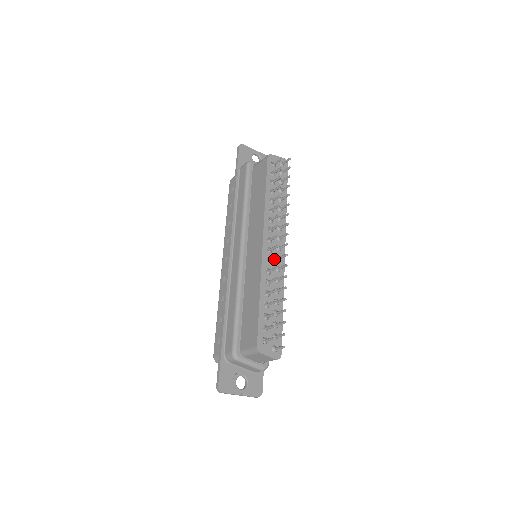
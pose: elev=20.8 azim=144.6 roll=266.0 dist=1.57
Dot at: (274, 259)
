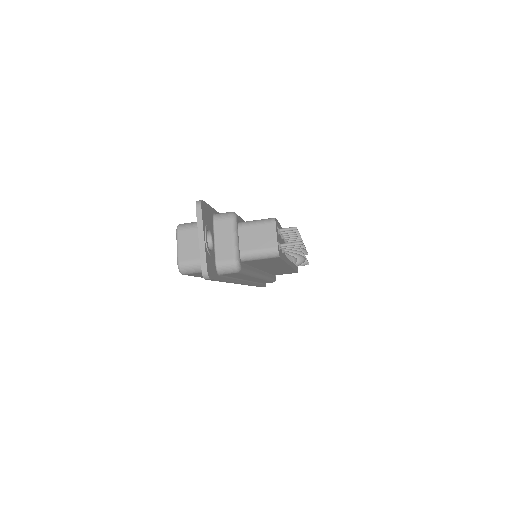
Dot at: occluded
